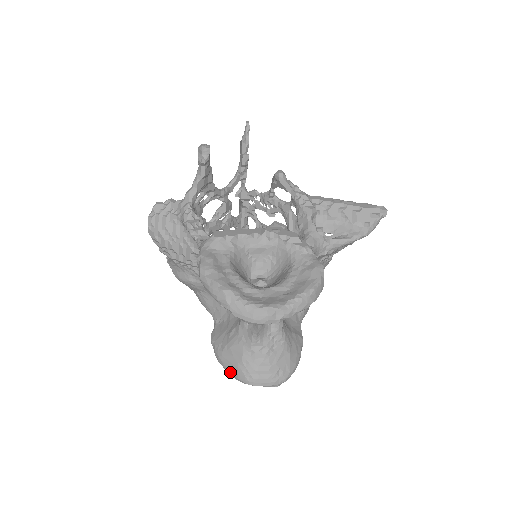
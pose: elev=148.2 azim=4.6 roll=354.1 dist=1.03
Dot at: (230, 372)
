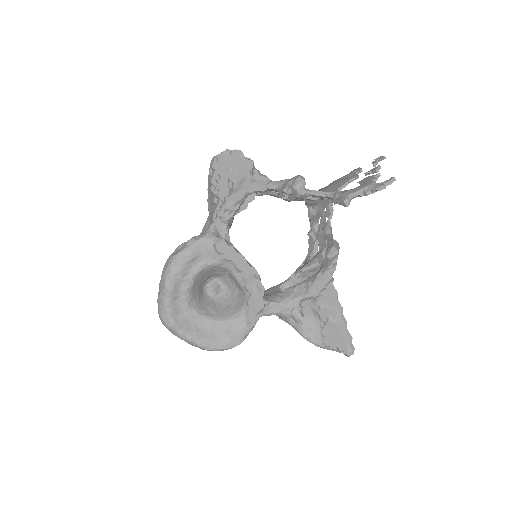
Dot at: (161, 276)
